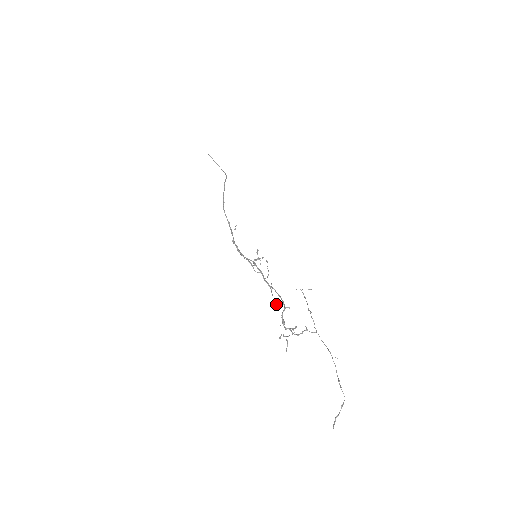
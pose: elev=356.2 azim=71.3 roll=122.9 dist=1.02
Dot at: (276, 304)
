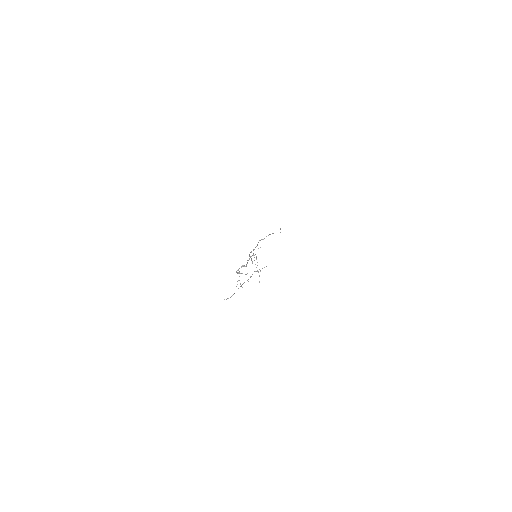
Dot at: (242, 266)
